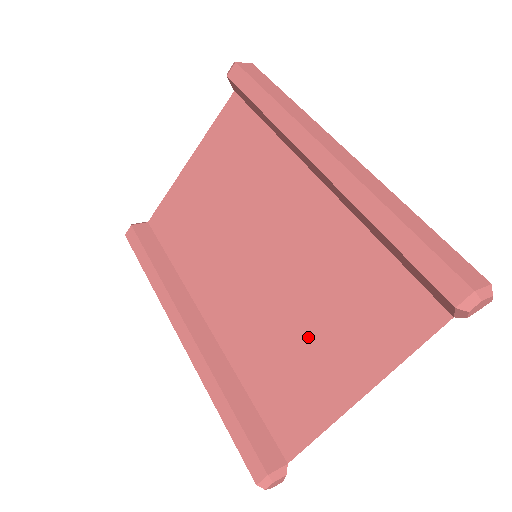
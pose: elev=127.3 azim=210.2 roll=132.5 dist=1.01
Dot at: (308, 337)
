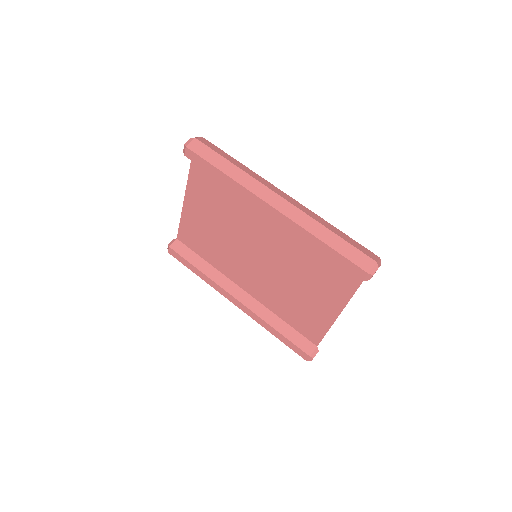
Dot at: (302, 292)
